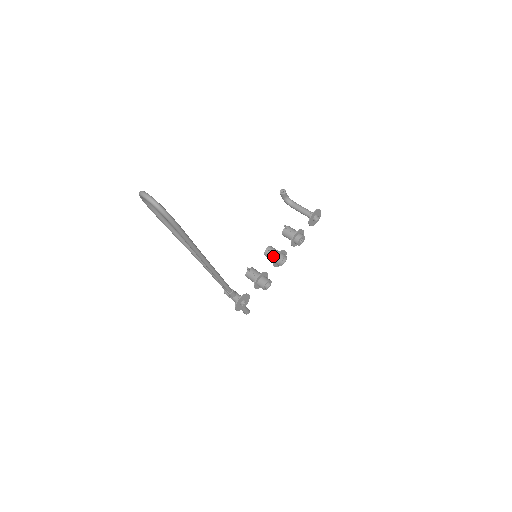
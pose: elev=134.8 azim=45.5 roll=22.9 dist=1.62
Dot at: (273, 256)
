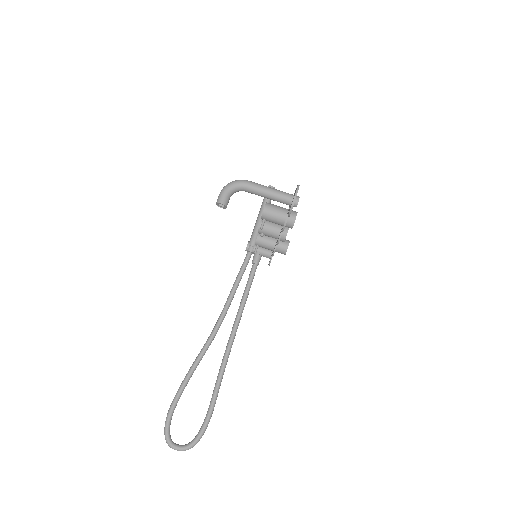
Dot at: occluded
